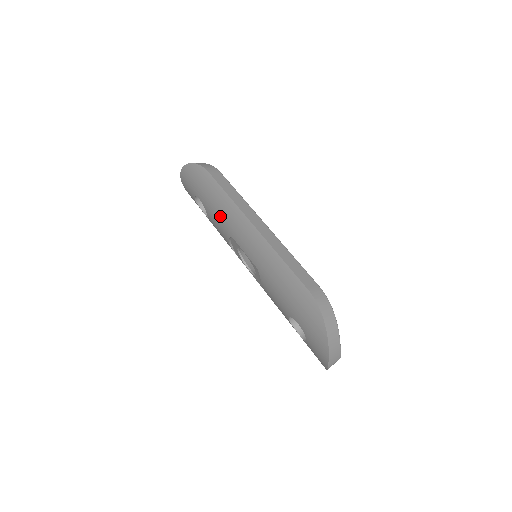
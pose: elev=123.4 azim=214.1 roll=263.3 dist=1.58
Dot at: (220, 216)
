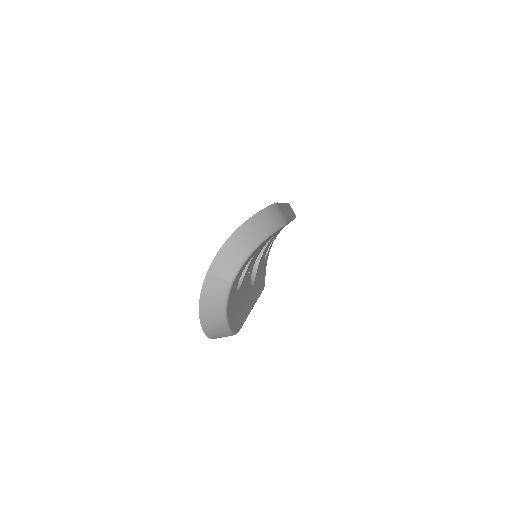
Dot at: occluded
